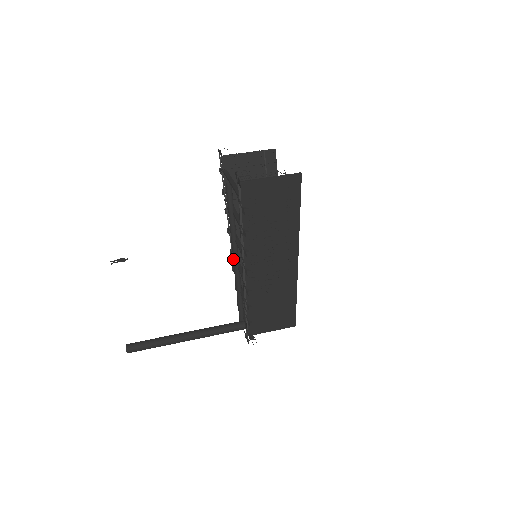
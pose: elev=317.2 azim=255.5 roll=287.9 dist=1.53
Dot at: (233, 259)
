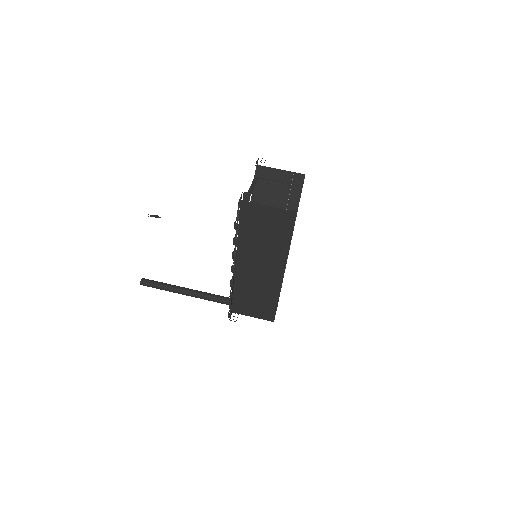
Dot at: occluded
